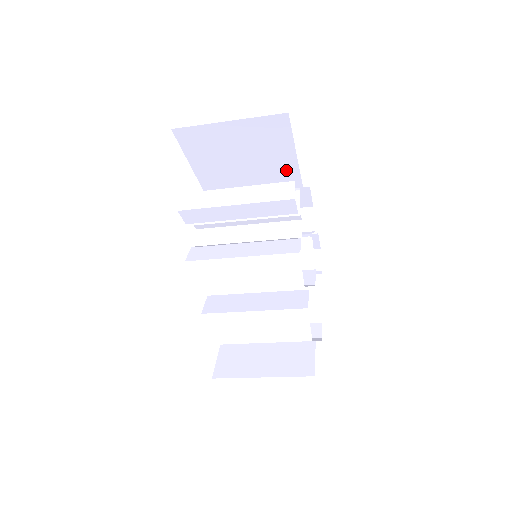
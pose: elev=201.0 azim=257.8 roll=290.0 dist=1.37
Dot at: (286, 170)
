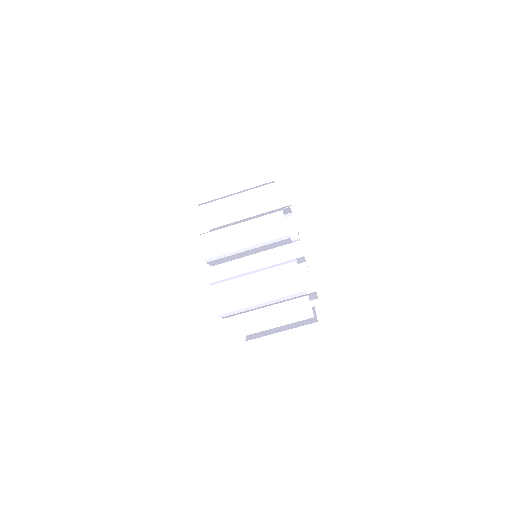
Dot at: (275, 207)
